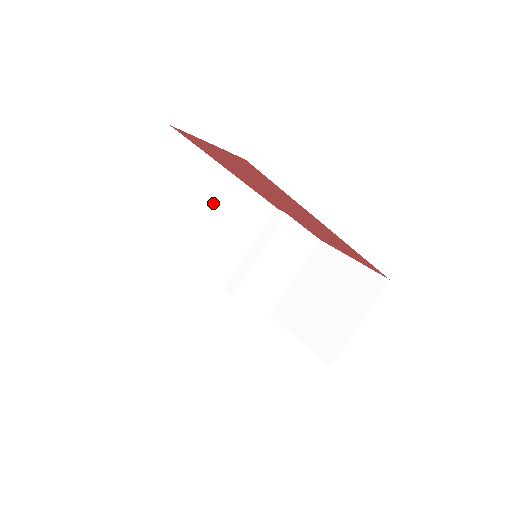
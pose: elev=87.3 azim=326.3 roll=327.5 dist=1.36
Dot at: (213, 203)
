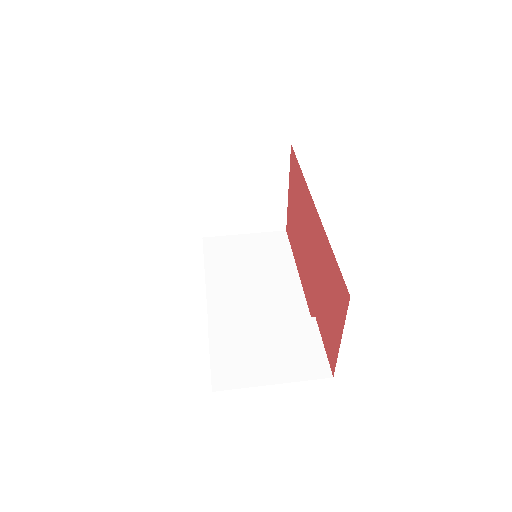
Dot at: (269, 279)
